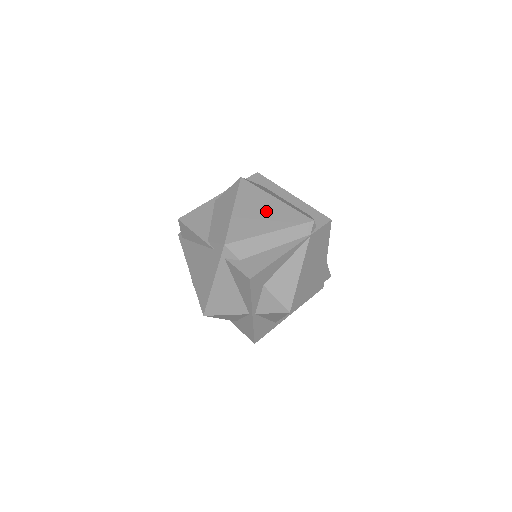
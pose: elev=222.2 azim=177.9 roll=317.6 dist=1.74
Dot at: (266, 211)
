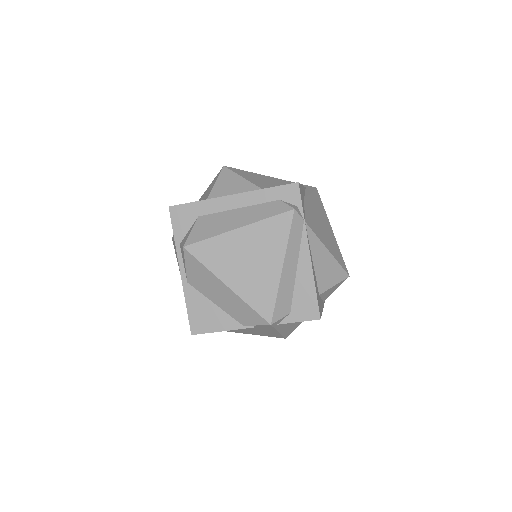
Dot at: (251, 253)
